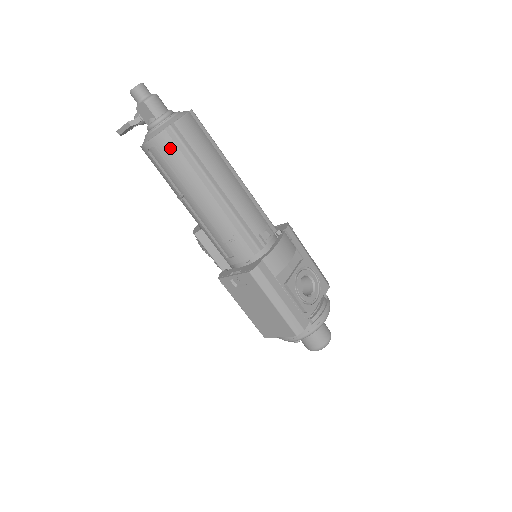
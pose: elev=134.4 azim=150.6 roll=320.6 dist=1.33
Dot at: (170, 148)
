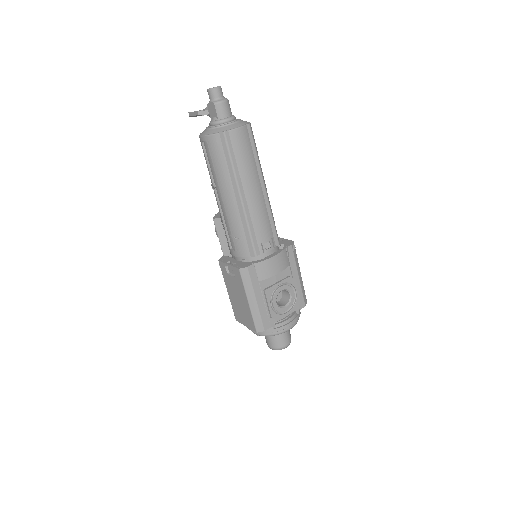
Dot at: (218, 149)
